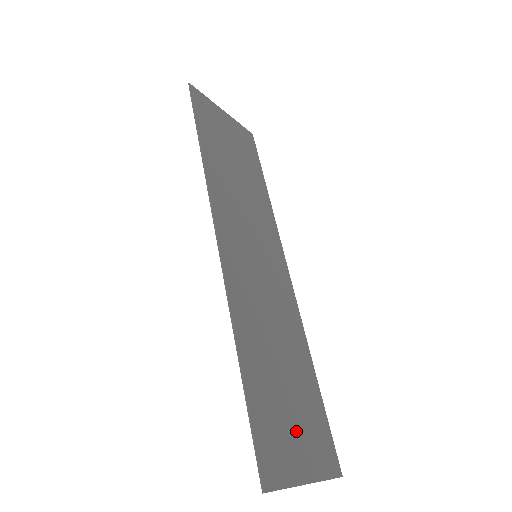
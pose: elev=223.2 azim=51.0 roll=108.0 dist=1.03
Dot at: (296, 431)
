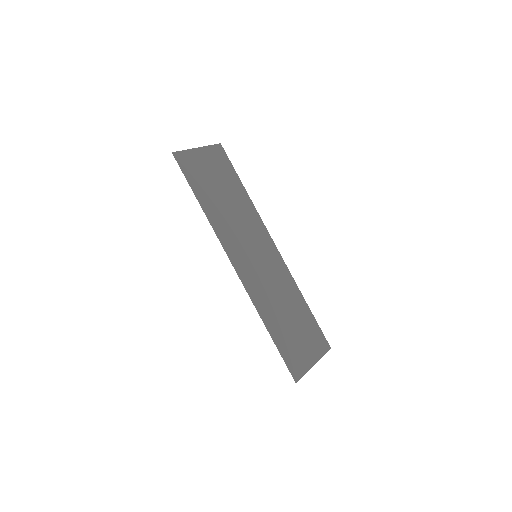
Dot at: (303, 344)
